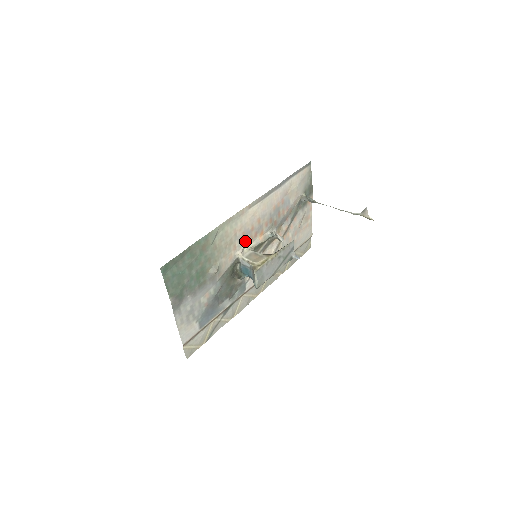
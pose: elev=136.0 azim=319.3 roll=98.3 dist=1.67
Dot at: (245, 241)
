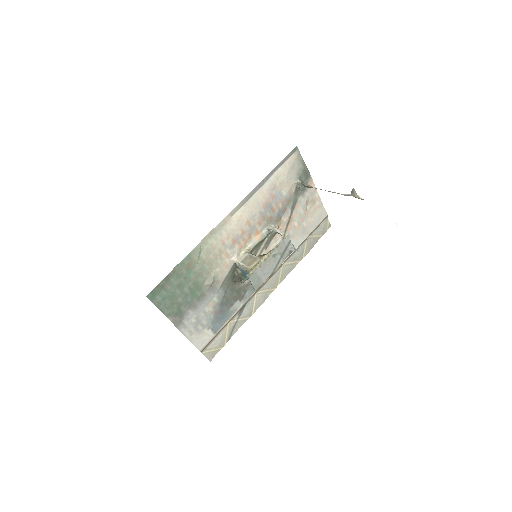
Dot at: (238, 246)
